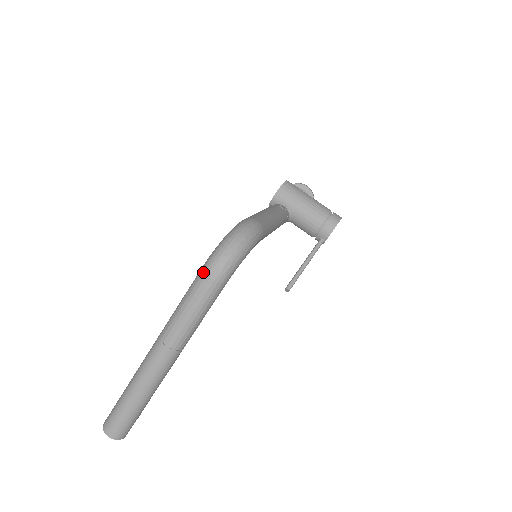
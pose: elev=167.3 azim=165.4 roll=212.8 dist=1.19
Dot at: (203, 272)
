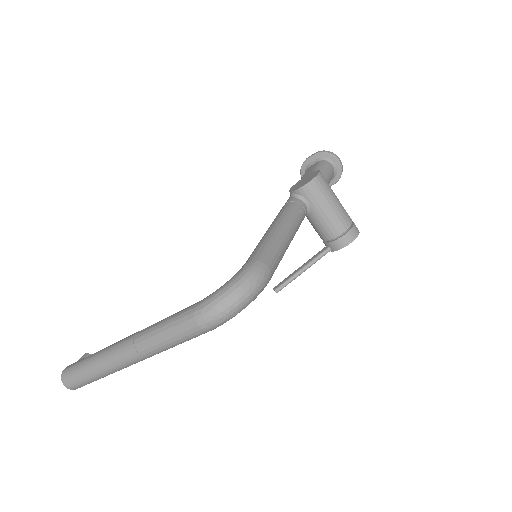
Dot at: (194, 316)
